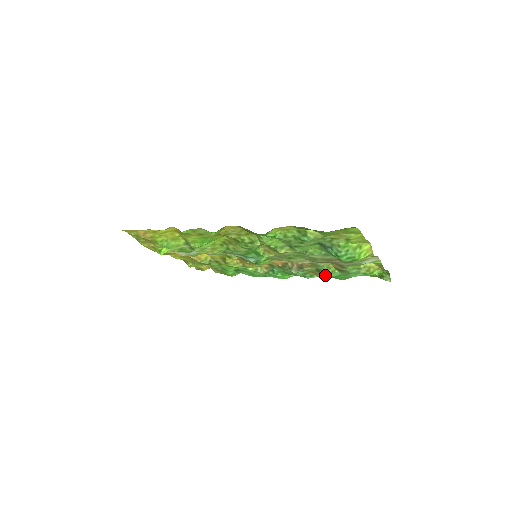
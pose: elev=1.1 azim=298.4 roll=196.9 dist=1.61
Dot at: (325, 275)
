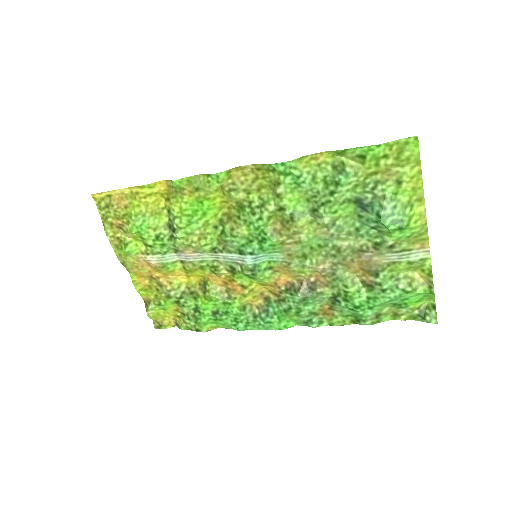
Dot at: (344, 306)
